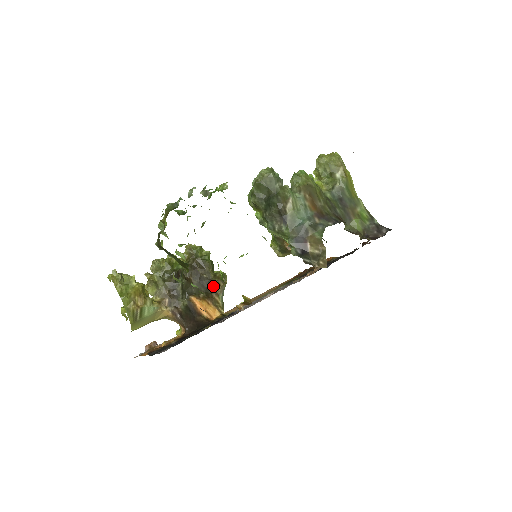
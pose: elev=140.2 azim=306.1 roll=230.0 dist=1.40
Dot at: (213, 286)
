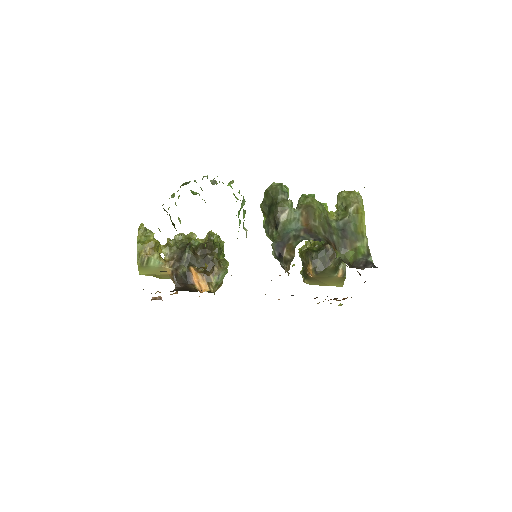
Dot at: (213, 267)
